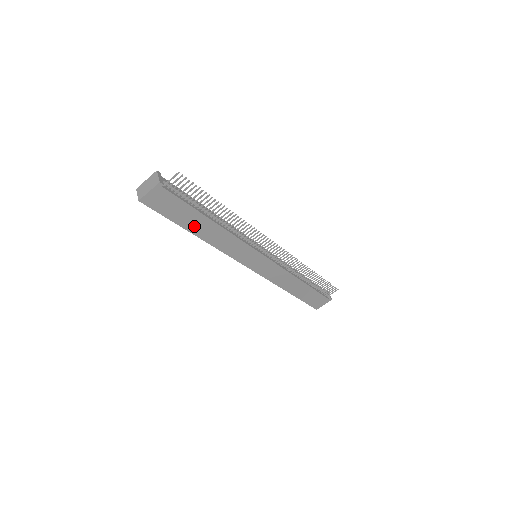
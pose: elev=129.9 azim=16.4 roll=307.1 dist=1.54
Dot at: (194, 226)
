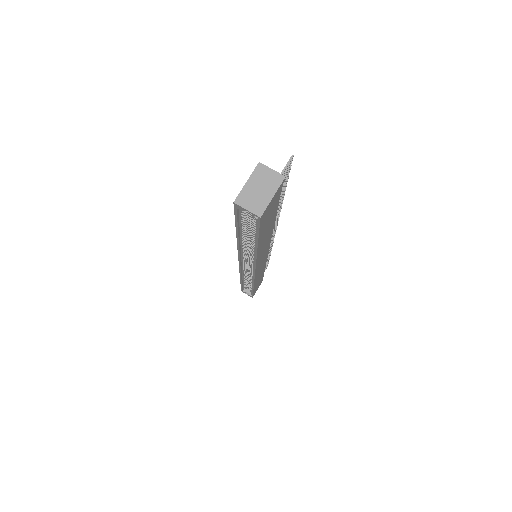
Dot at: (263, 236)
